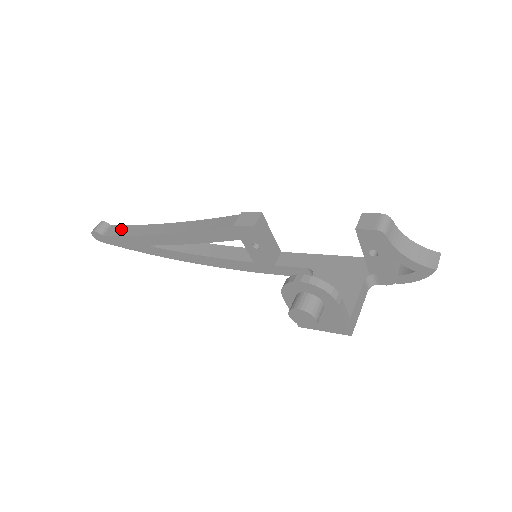
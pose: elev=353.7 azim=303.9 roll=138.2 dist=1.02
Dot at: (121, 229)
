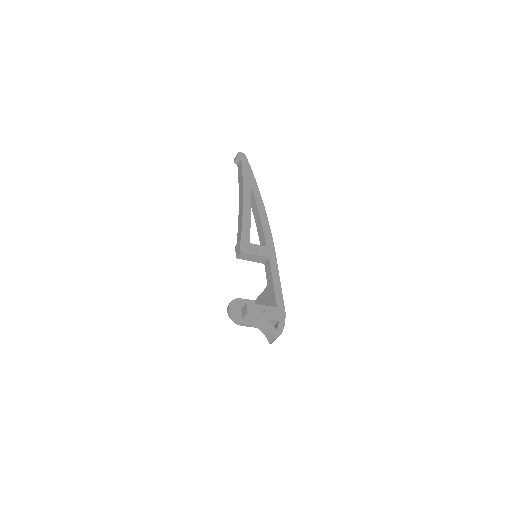
Dot at: (240, 170)
